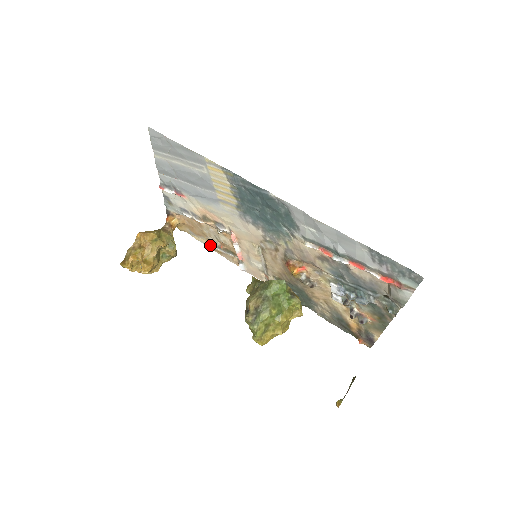
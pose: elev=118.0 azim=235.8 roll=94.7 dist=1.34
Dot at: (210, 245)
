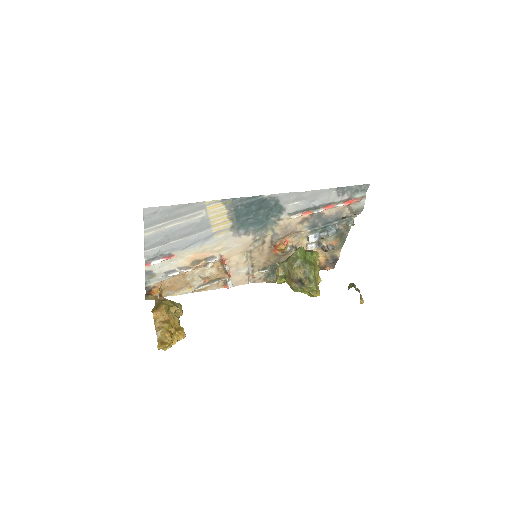
Dot at: (193, 289)
